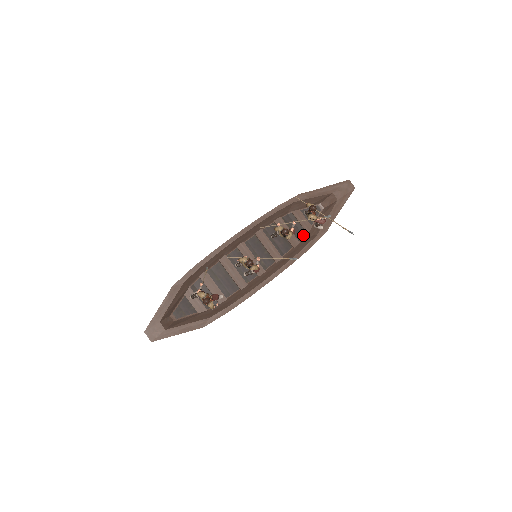
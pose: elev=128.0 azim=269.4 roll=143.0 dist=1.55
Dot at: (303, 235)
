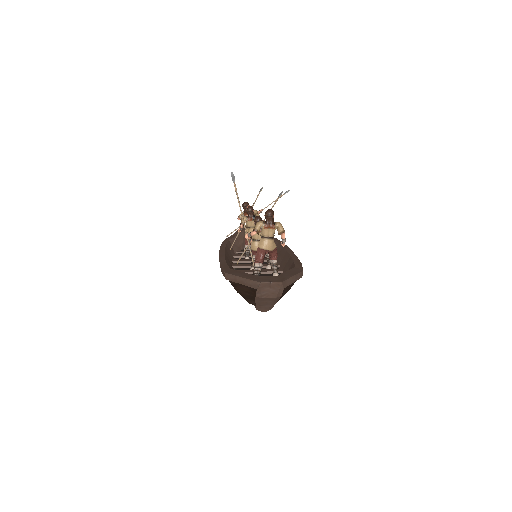
Dot at: occluded
